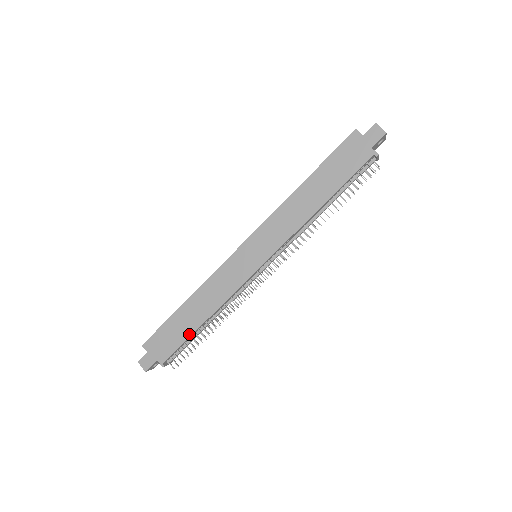
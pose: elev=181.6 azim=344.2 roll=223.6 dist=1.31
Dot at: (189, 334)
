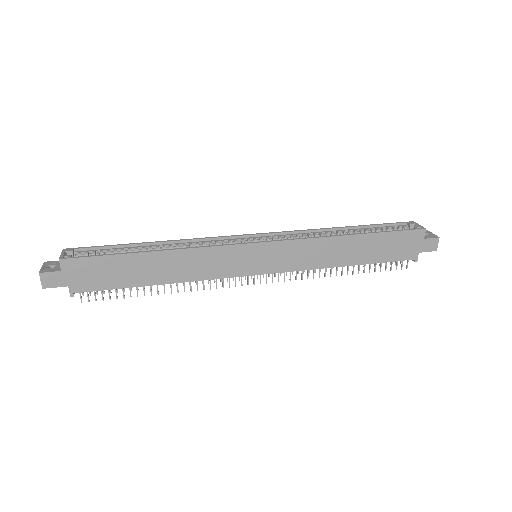
Dot at: (131, 285)
